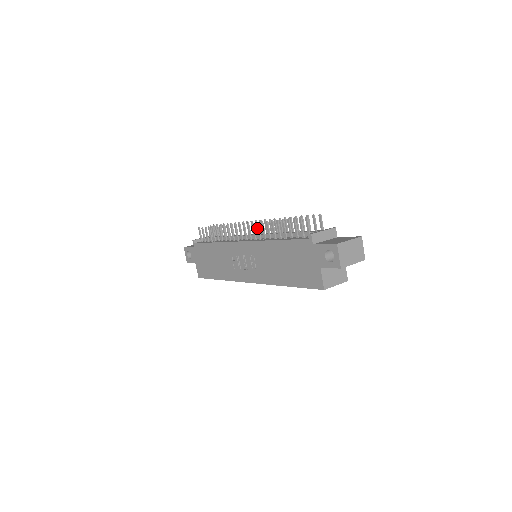
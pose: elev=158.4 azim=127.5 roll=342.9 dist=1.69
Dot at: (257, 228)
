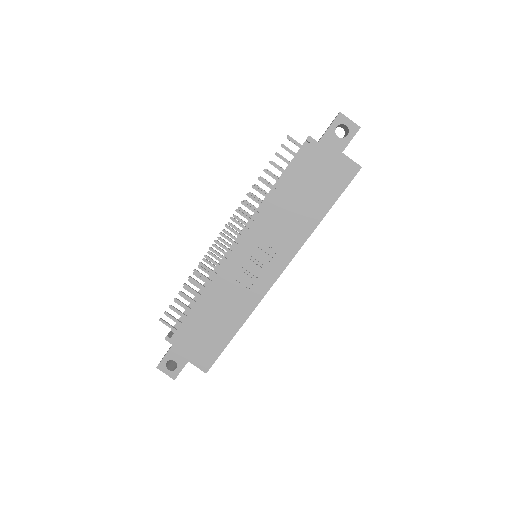
Dot at: (241, 215)
